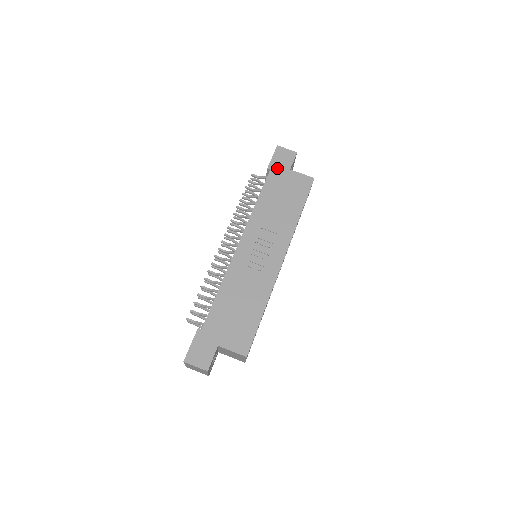
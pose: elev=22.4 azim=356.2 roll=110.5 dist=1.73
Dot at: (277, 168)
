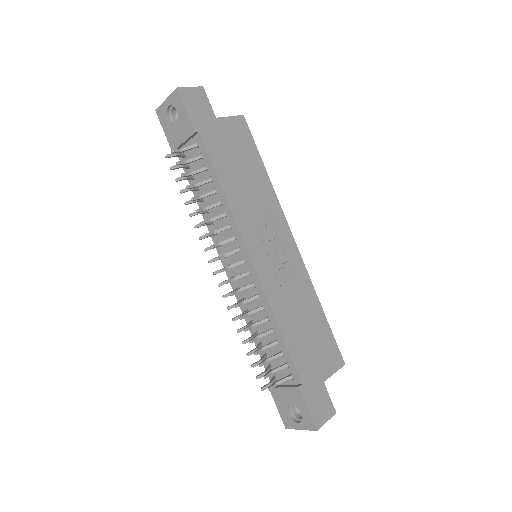
Dot at: (203, 125)
